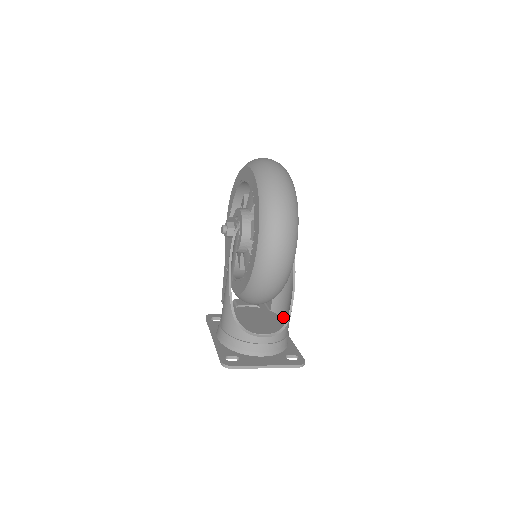
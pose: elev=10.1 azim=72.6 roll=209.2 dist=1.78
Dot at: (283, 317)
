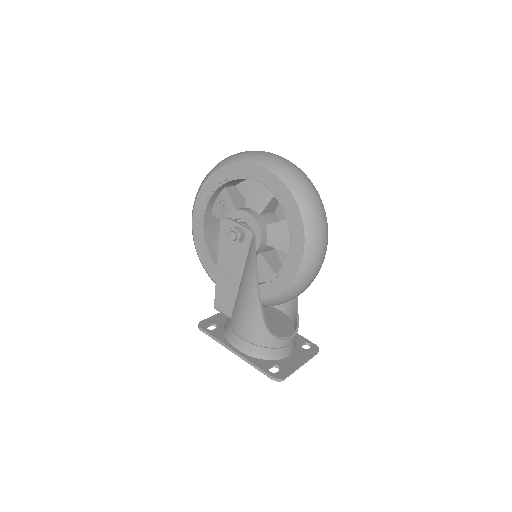
Dot at: (278, 308)
